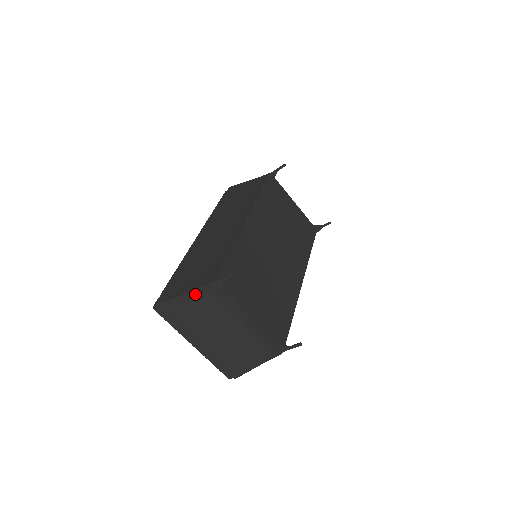
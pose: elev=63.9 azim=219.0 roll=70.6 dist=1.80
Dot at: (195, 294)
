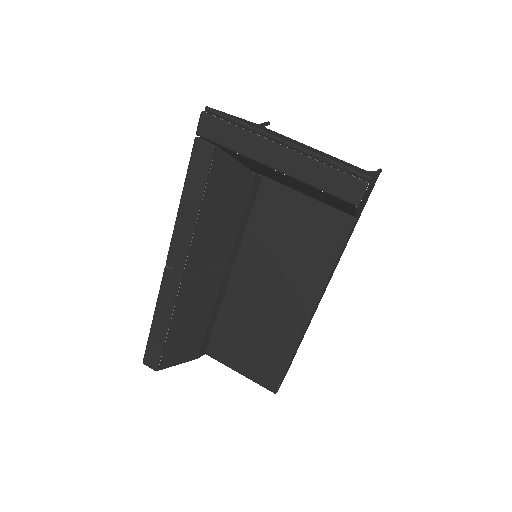
Dot at: occluded
